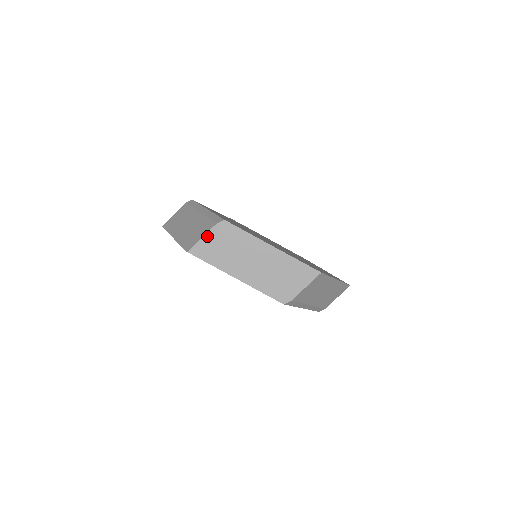
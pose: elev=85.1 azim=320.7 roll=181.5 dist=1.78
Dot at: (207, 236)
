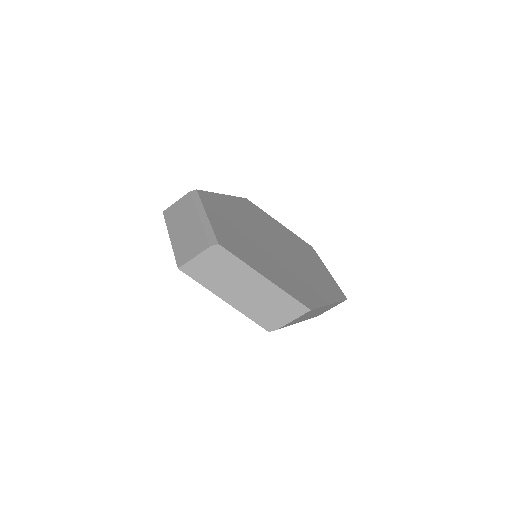
Dot at: (199, 257)
